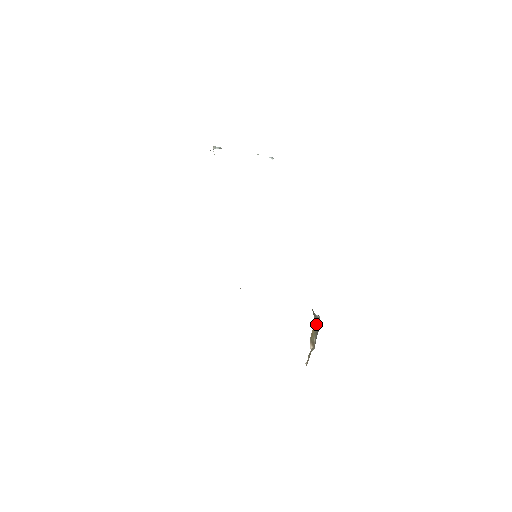
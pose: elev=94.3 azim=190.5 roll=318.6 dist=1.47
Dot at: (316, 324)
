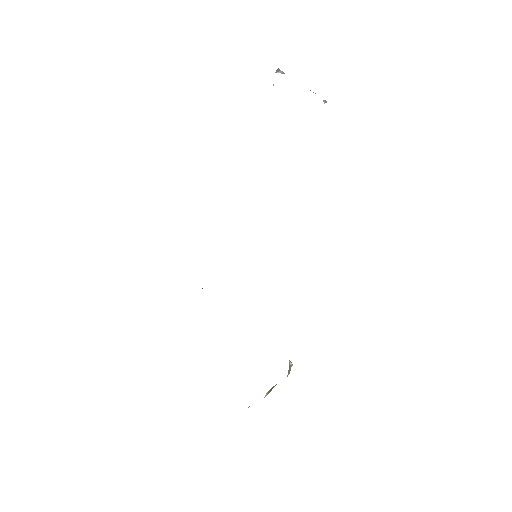
Dot at: occluded
